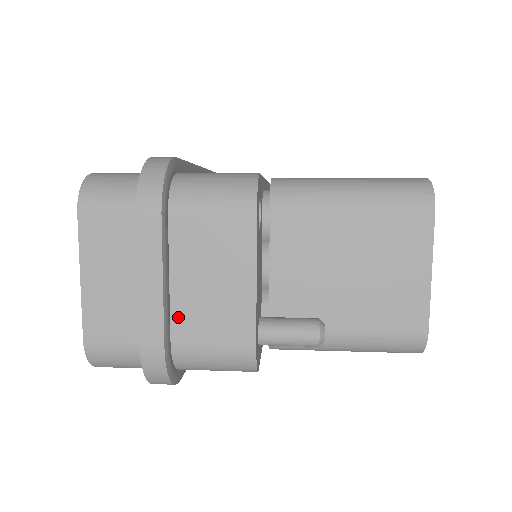
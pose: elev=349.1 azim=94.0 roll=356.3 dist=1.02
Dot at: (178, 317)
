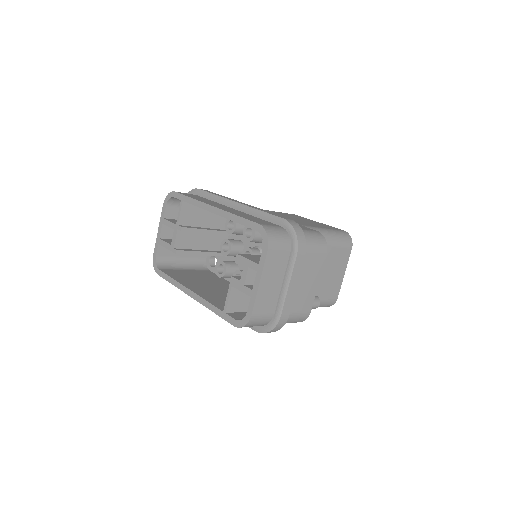
Dot at: occluded
